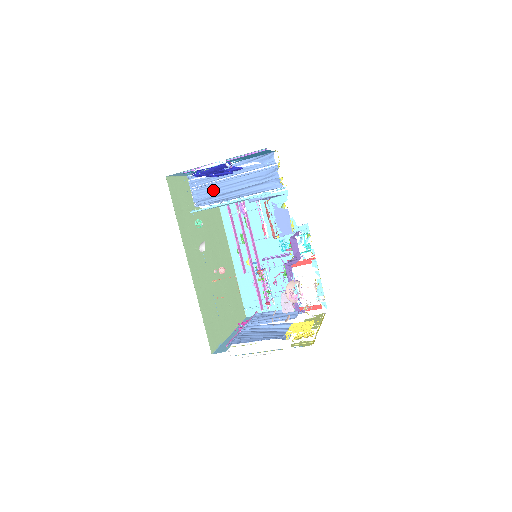
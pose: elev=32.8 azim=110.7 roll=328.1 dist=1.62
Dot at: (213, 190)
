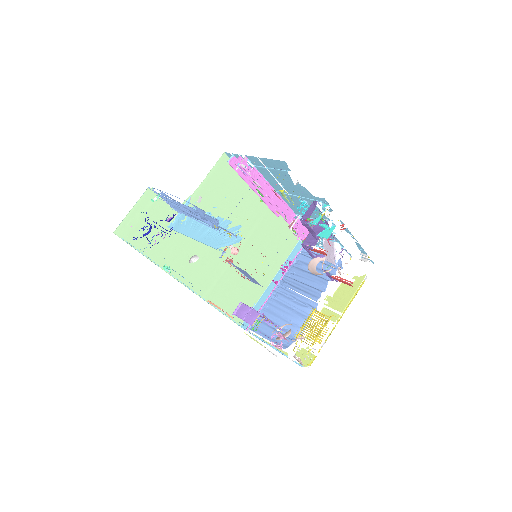
Dot at: (178, 208)
